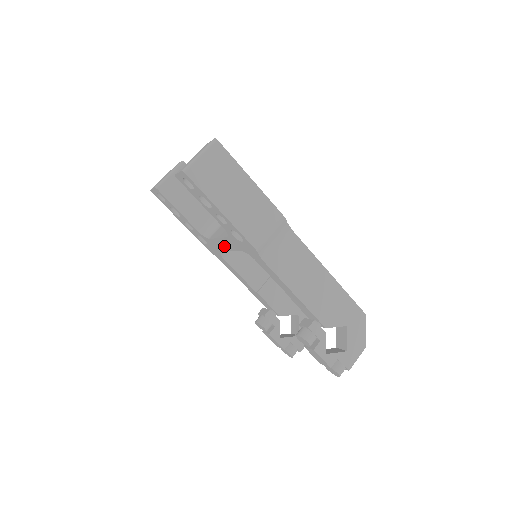
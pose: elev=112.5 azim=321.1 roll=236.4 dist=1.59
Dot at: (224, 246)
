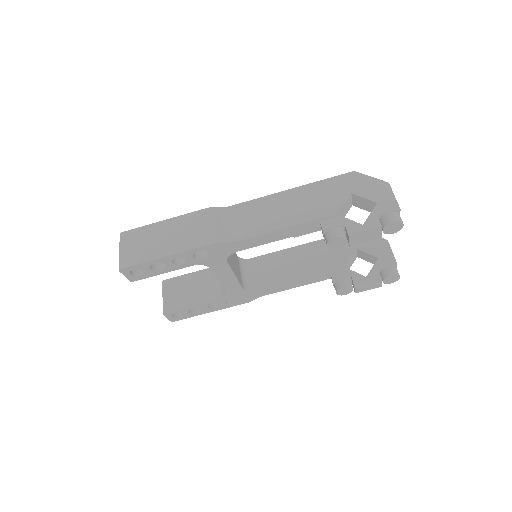
Dot at: (229, 279)
